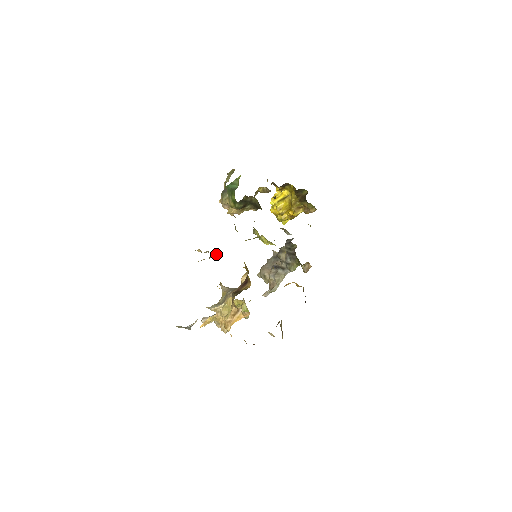
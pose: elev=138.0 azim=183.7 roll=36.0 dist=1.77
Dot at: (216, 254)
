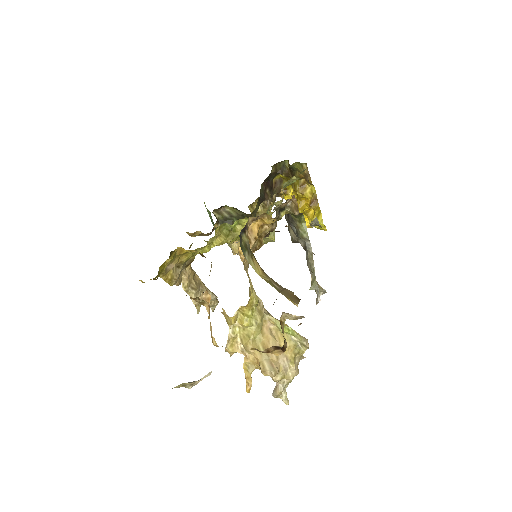
Dot at: (186, 276)
